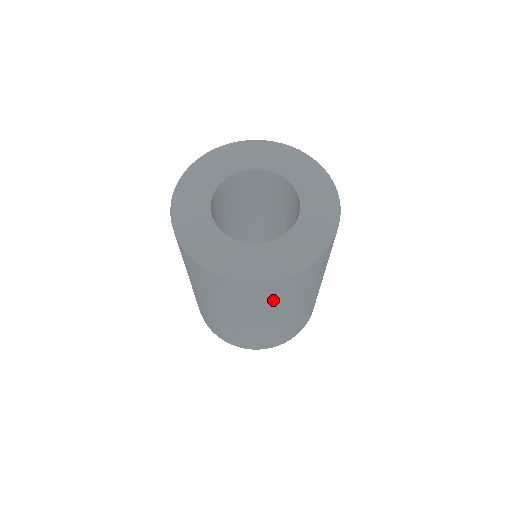
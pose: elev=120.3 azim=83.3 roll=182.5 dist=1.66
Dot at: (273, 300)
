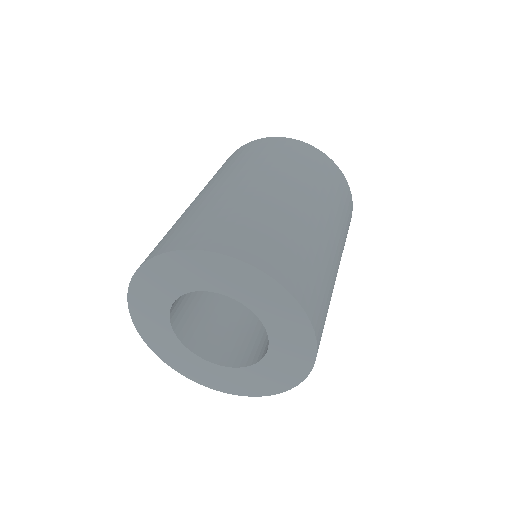
Dot at: (283, 158)
